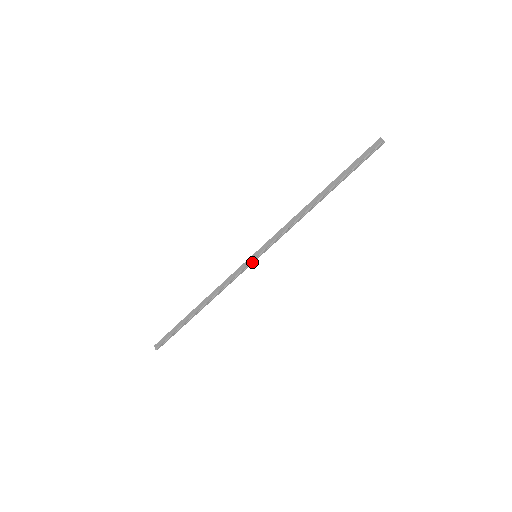
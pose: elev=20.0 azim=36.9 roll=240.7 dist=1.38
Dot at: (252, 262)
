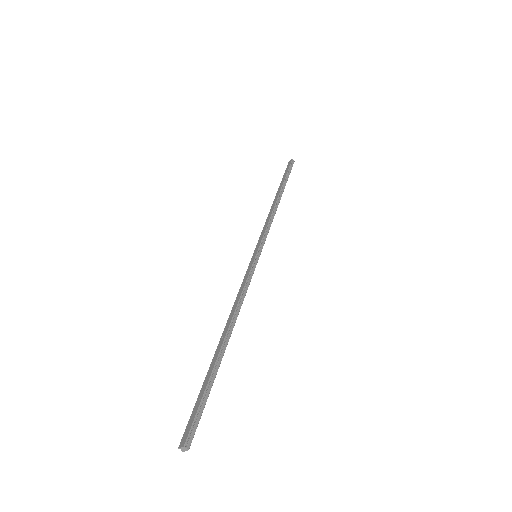
Dot at: (256, 260)
